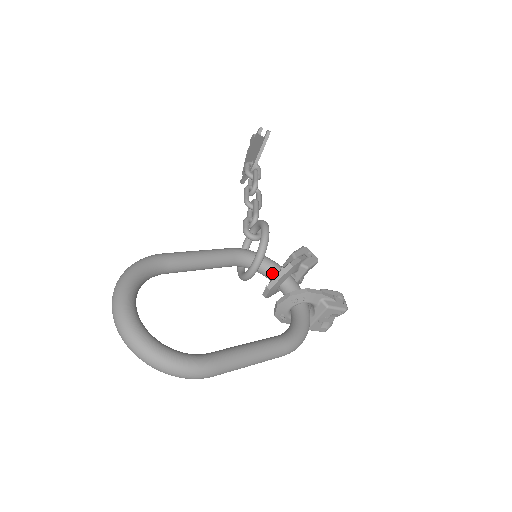
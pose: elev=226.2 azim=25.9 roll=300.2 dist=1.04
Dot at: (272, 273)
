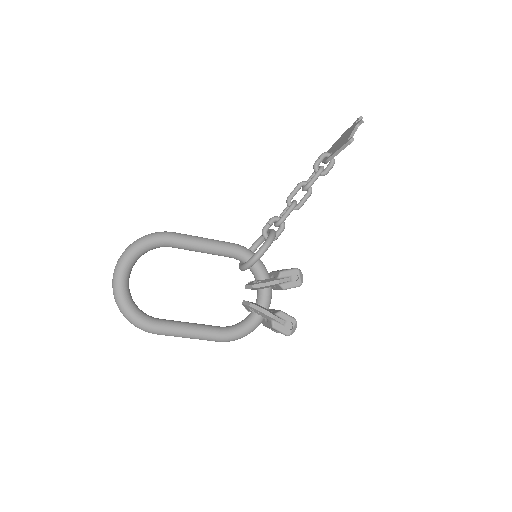
Dot at: (256, 277)
